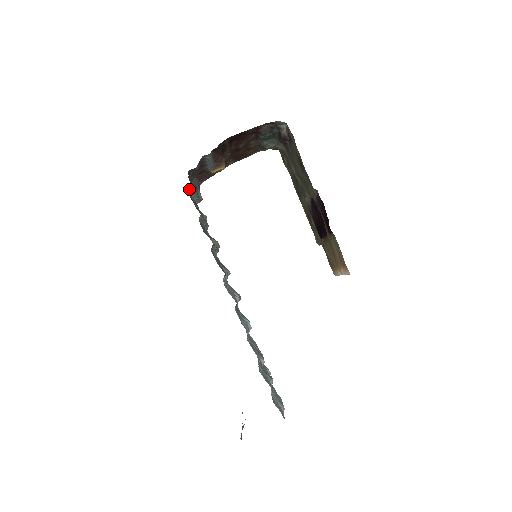
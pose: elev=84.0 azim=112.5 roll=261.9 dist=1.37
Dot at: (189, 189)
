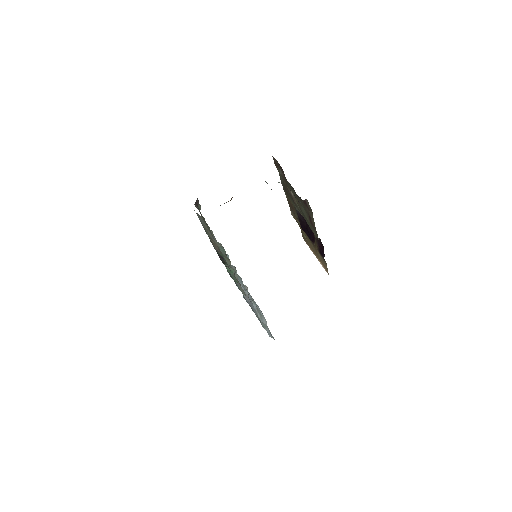
Dot at: occluded
